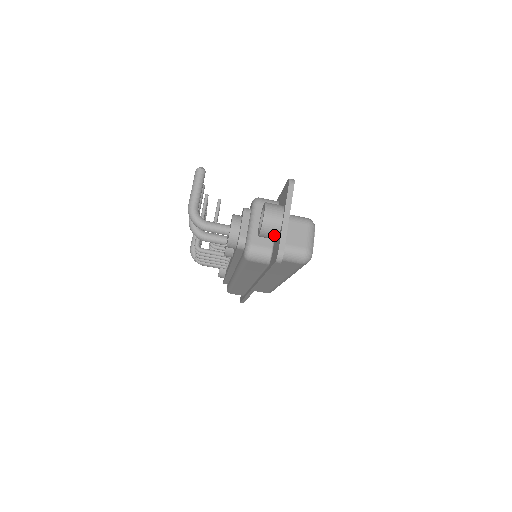
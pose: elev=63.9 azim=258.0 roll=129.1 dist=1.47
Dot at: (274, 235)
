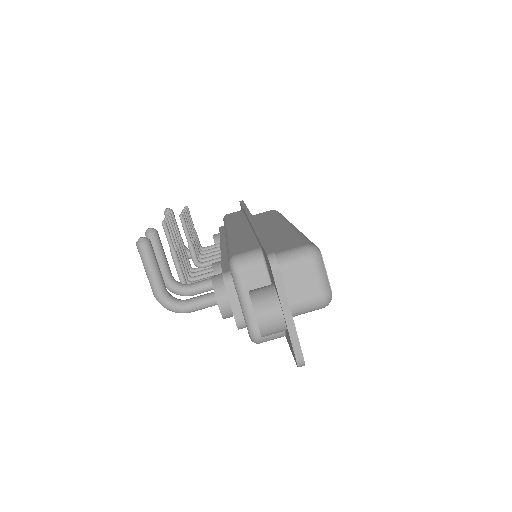
Dot at: occluded
